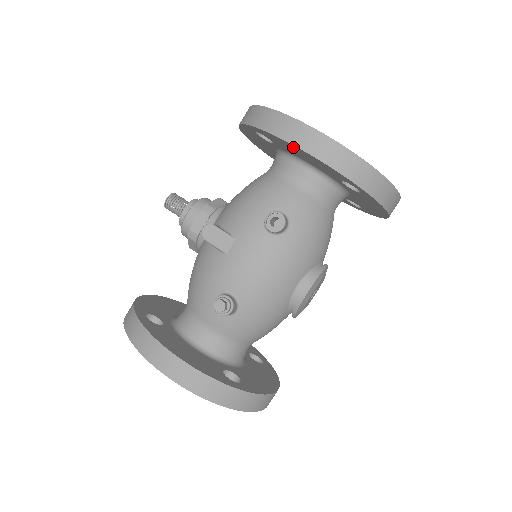
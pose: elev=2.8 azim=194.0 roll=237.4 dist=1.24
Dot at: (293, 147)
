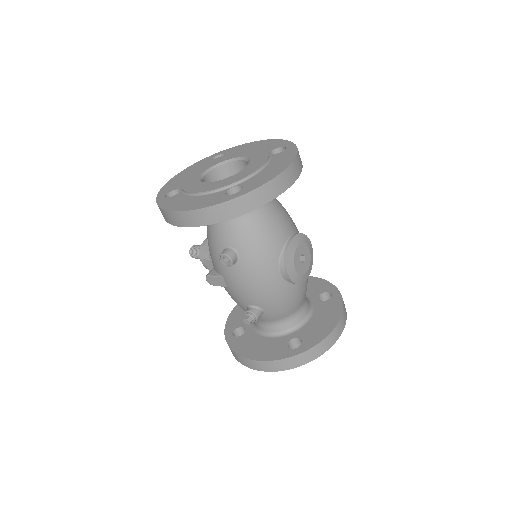
Dot at: occluded
